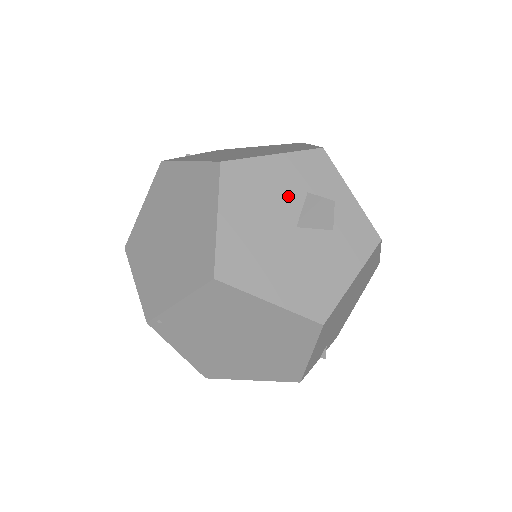
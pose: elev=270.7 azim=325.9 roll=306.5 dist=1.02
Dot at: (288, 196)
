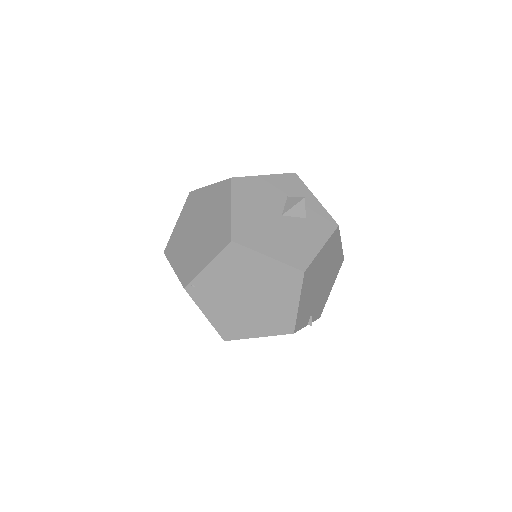
Dot at: (275, 198)
